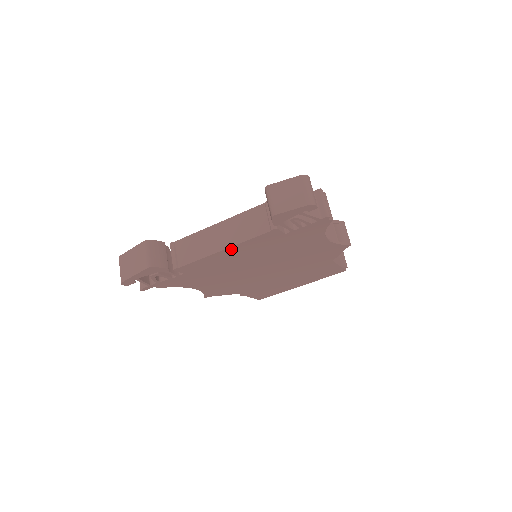
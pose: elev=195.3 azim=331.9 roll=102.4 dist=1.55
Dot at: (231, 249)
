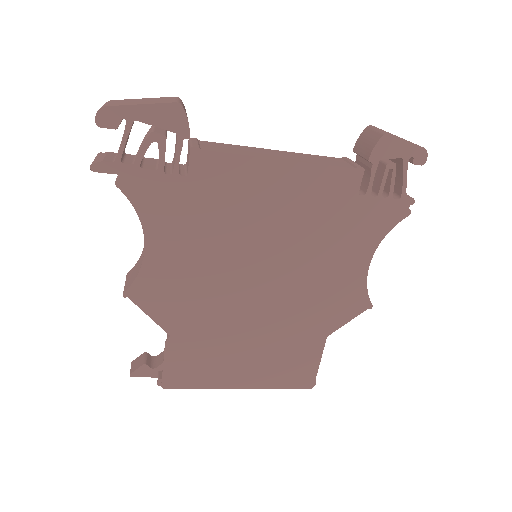
Dot at: (289, 168)
